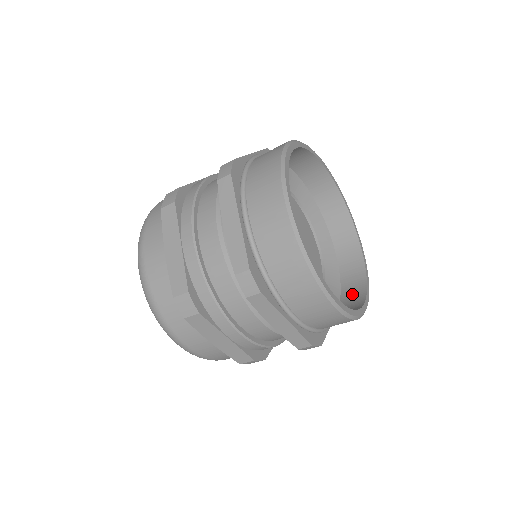
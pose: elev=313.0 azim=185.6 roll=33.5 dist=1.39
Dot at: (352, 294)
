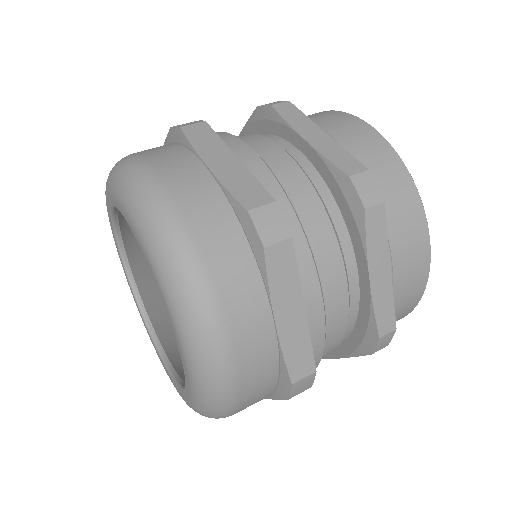
Dot at: occluded
